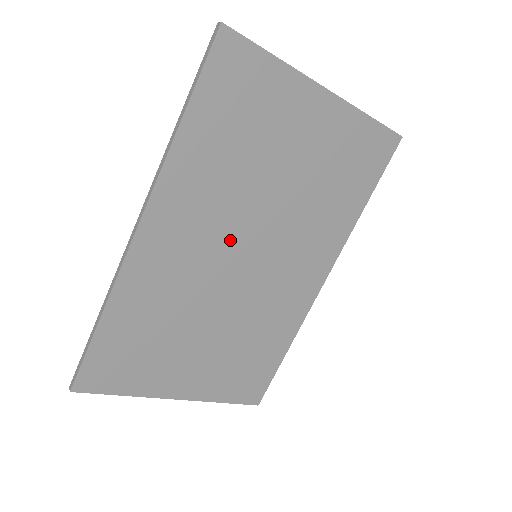
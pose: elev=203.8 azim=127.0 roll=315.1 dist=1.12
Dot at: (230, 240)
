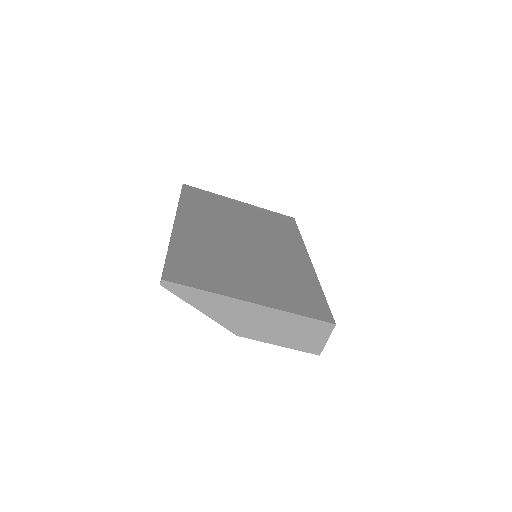
Dot at: (230, 233)
